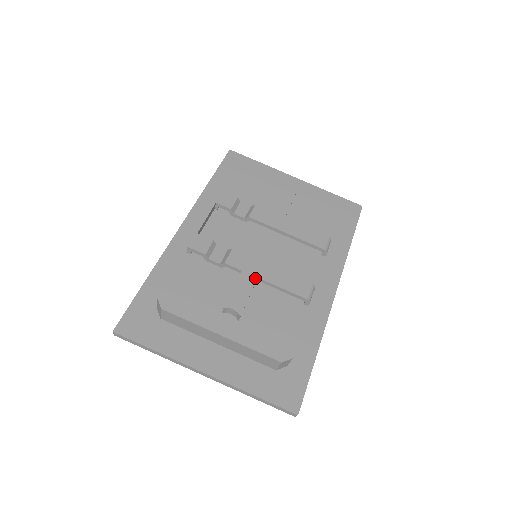
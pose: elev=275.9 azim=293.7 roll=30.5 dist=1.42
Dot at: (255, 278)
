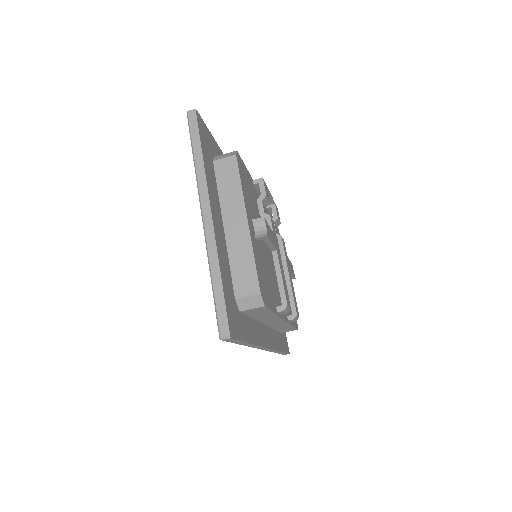
Dot at: (276, 247)
